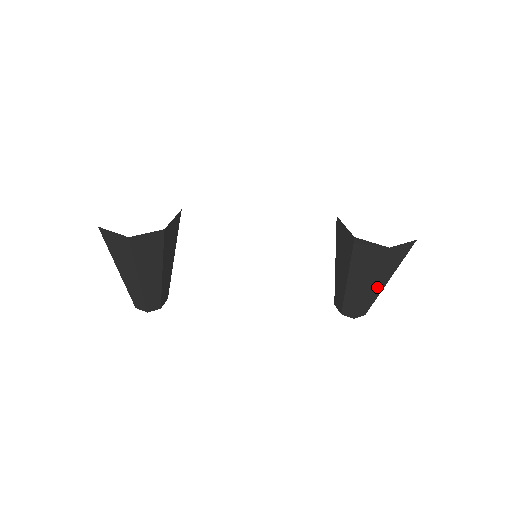
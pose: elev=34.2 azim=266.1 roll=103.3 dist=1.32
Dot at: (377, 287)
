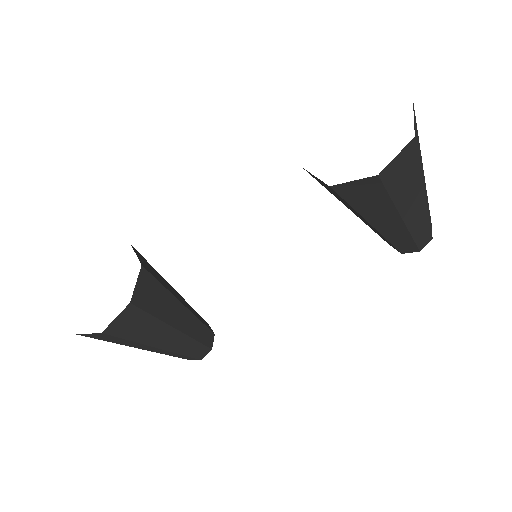
Dot at: (414, 211)
